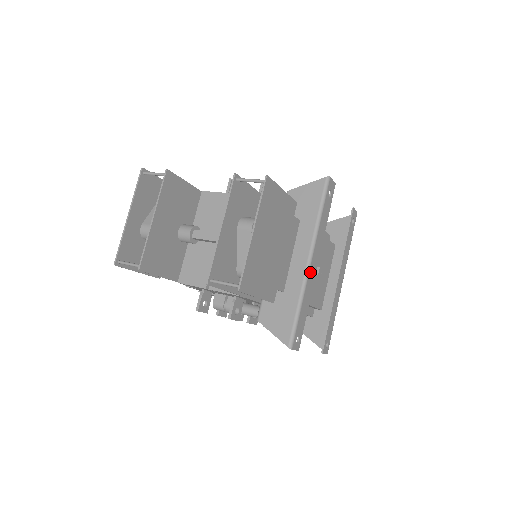
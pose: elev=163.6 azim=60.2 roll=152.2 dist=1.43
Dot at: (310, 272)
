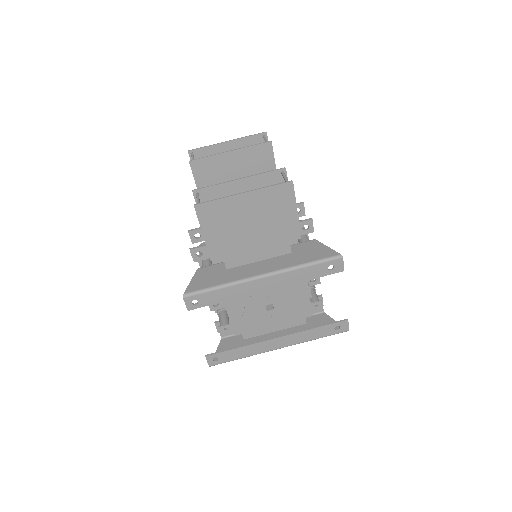
Dot at: (254, 282)
